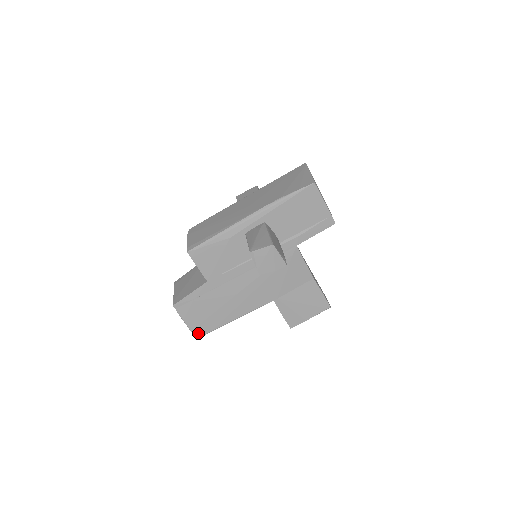
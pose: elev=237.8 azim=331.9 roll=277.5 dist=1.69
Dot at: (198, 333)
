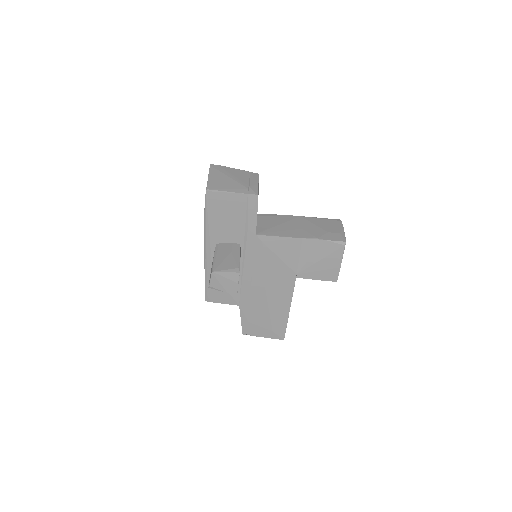
Dot at: (280, 336)
